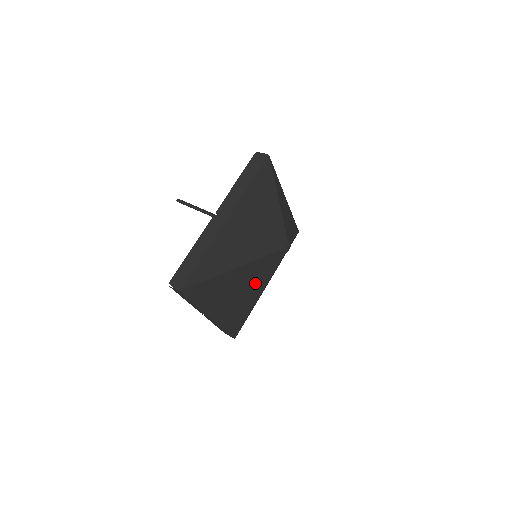
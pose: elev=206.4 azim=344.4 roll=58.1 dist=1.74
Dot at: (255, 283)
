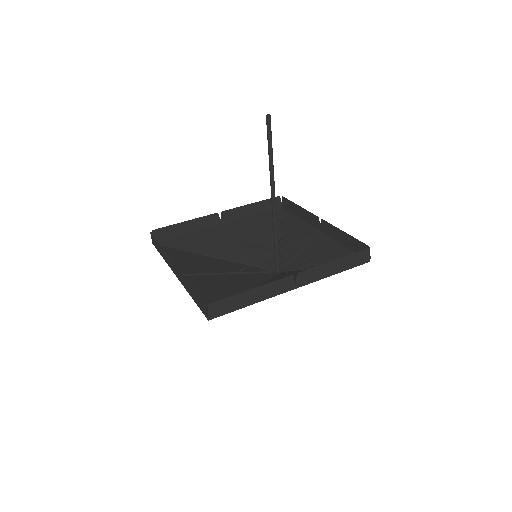
Dot at: (230, 269)
